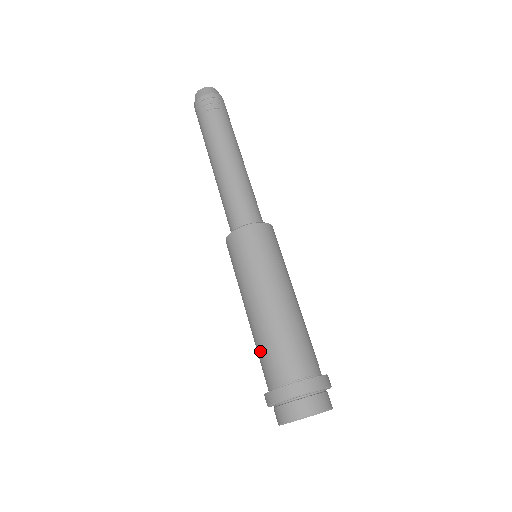
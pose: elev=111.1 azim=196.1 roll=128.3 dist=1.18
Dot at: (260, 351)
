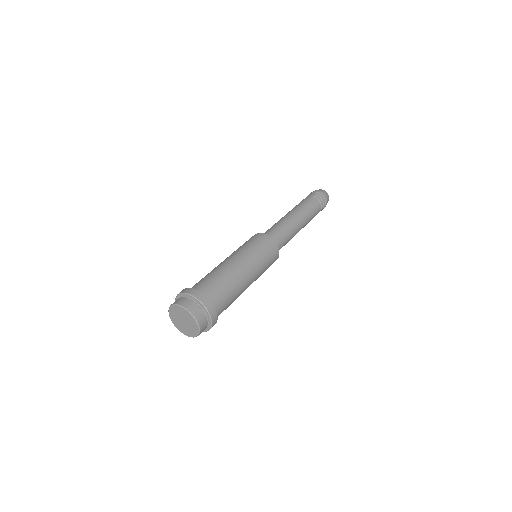
Dot at: occluded
